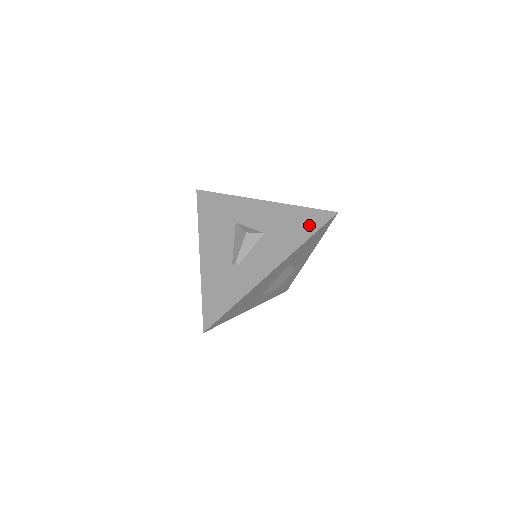
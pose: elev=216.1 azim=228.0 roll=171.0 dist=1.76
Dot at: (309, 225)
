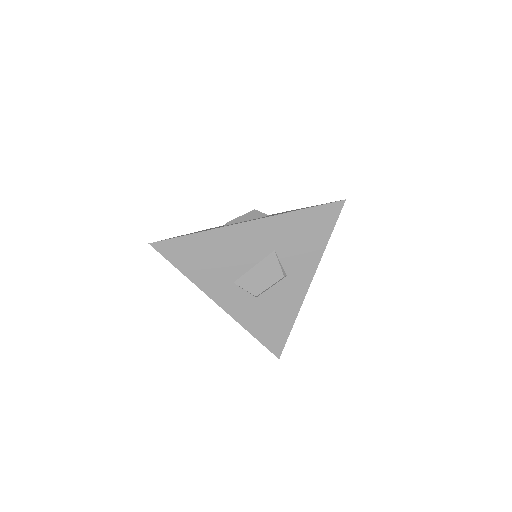
Dot at: occluded
